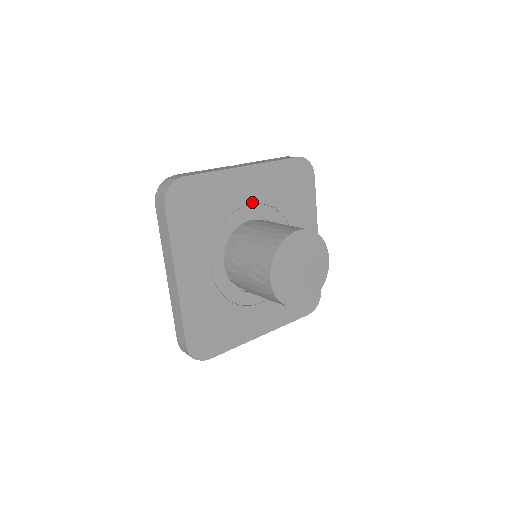
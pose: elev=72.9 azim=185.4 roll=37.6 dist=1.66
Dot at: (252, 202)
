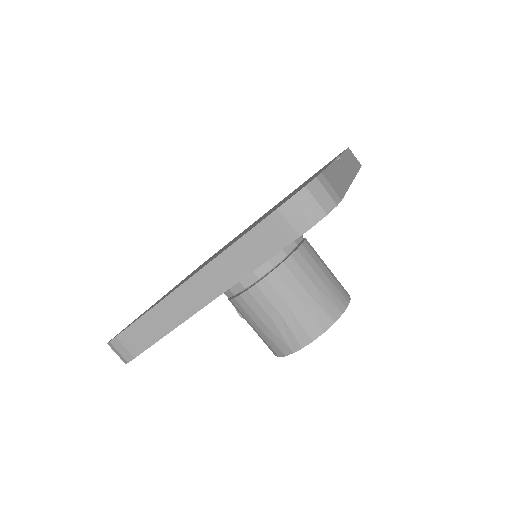
Dot at: occluded
